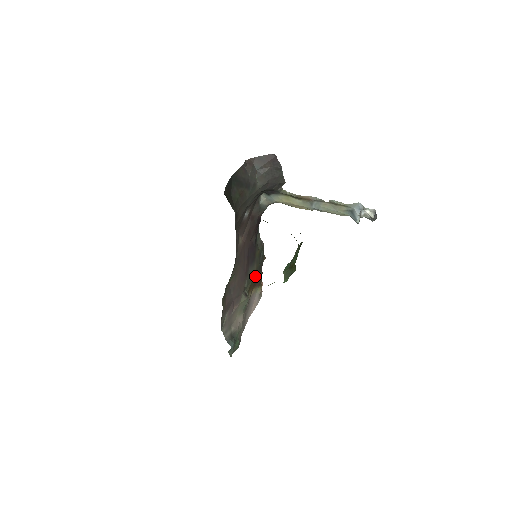
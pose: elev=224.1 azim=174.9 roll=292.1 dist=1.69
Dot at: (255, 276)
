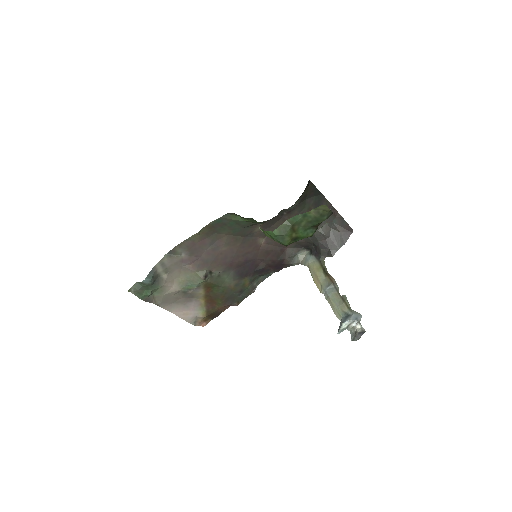
Dot at: (221, 292)
